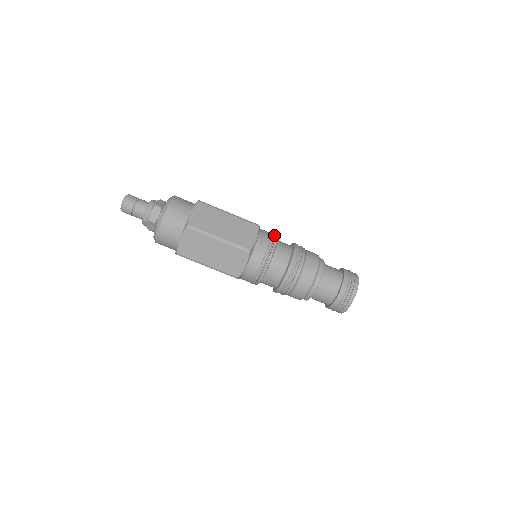
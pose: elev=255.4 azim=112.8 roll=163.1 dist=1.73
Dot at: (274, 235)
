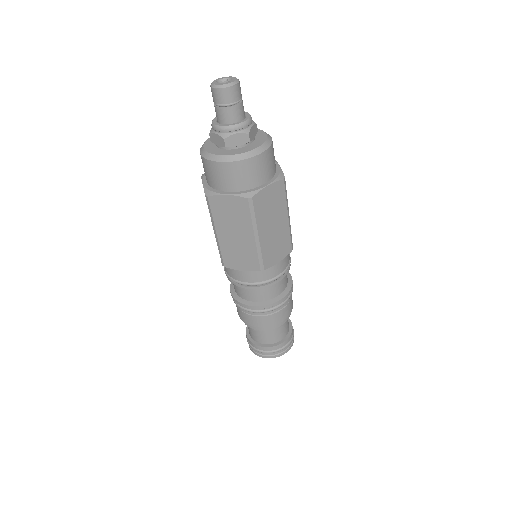
Dot at: occluded
